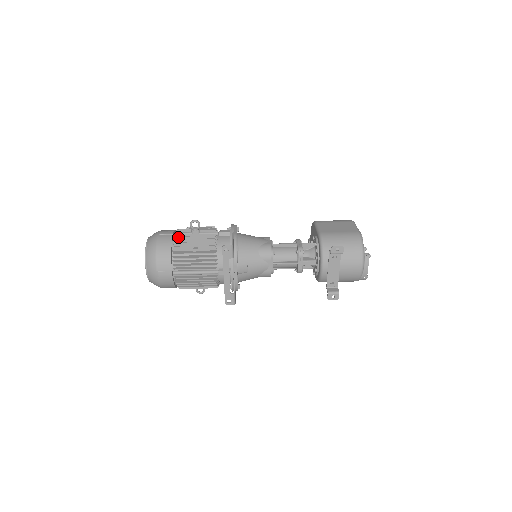
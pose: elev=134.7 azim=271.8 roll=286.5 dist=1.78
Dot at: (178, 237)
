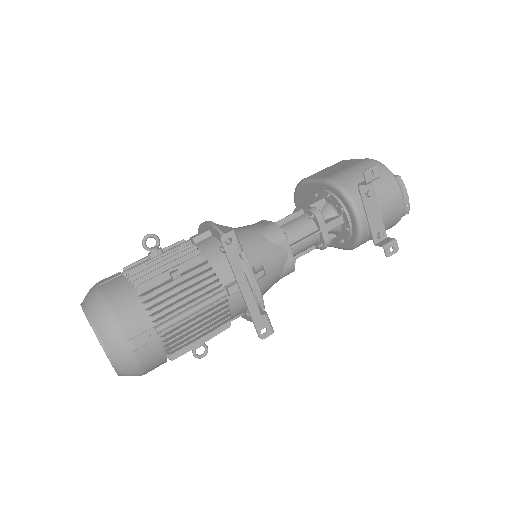
Dot at: (134, 272)
